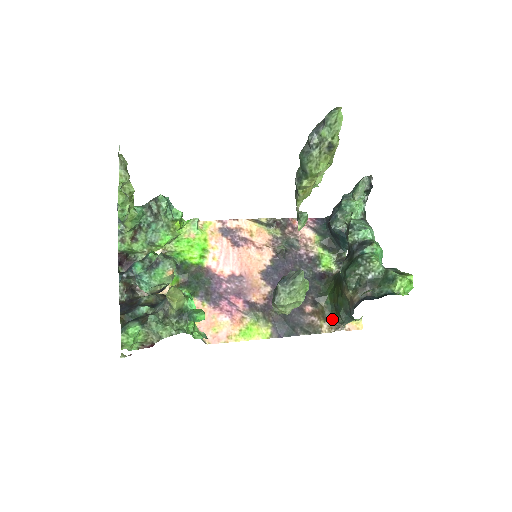
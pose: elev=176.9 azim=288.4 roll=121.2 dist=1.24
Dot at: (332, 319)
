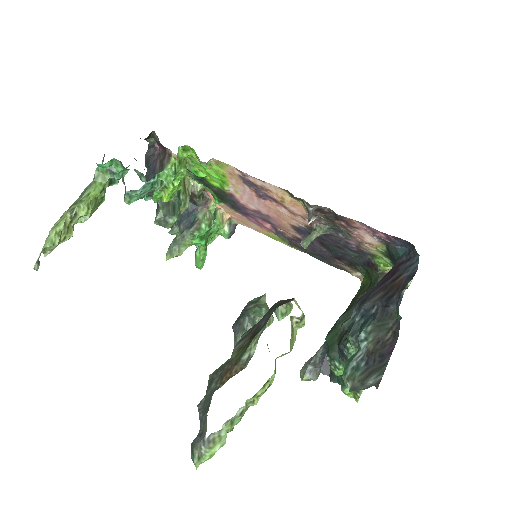
Dot at: occluded
